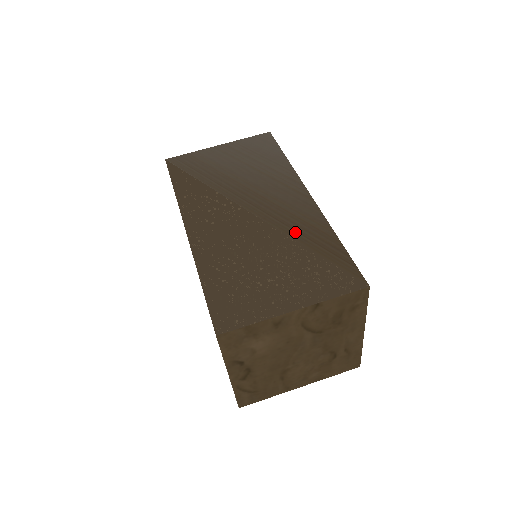
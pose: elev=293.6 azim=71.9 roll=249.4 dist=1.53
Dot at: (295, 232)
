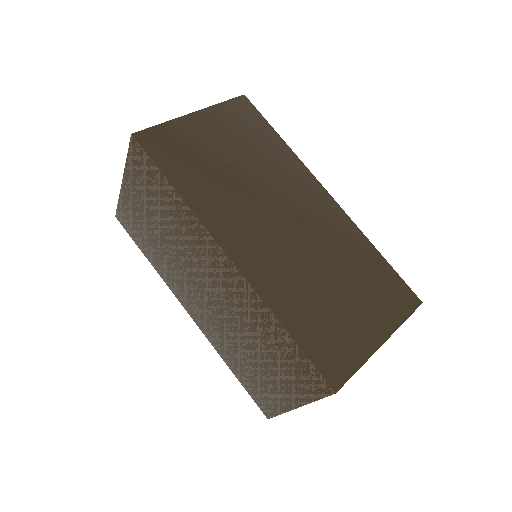
Dot at: (340, 247)
